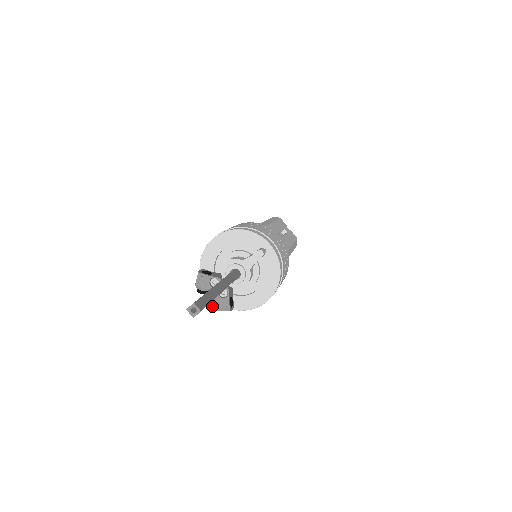
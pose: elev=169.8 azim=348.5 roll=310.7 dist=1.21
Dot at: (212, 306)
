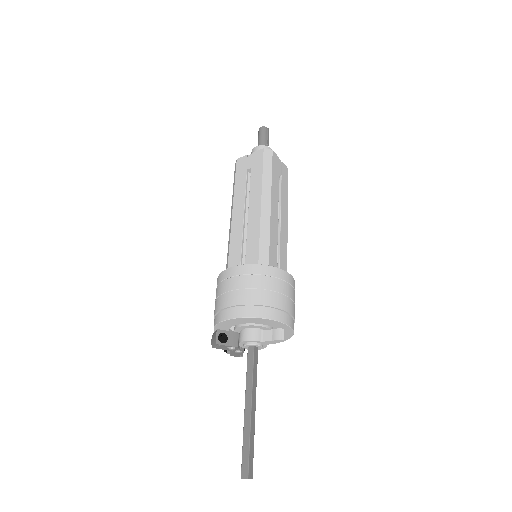
Dot at: (226, 352)
